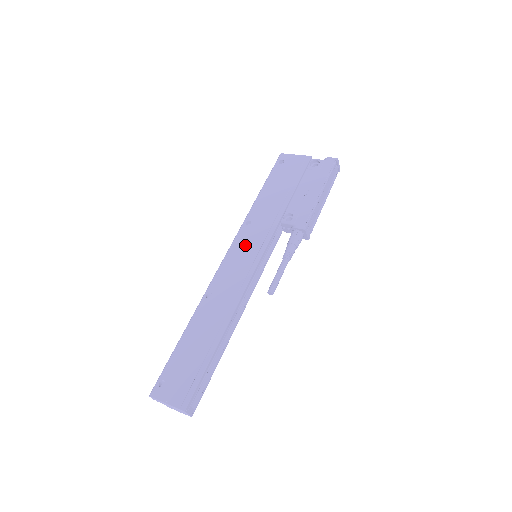
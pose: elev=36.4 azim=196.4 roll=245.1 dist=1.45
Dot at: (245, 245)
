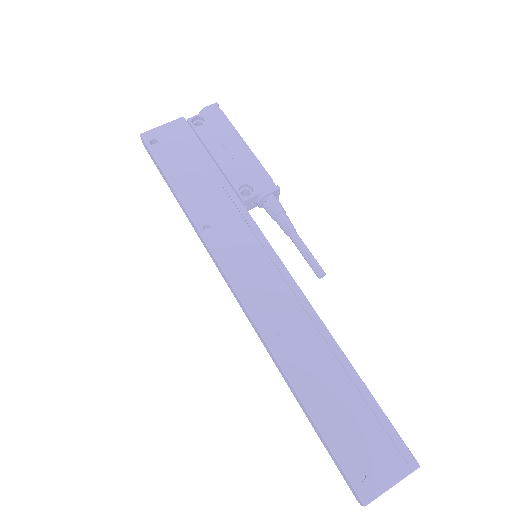
Dot at: (238, 252)
